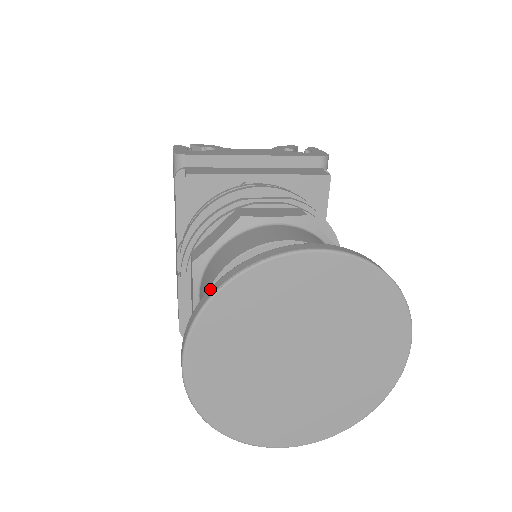
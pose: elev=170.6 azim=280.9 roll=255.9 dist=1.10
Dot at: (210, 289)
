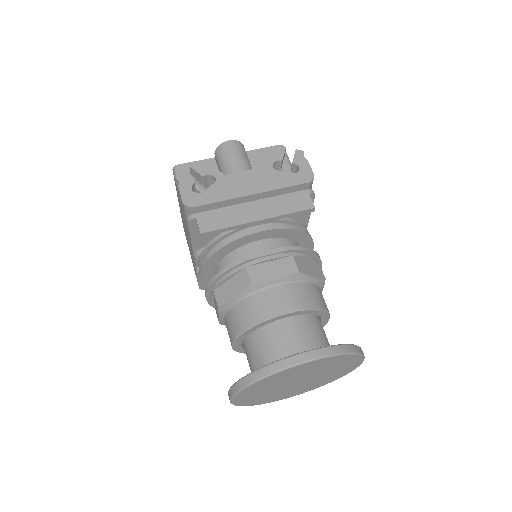
Dot at: (245, 378)
